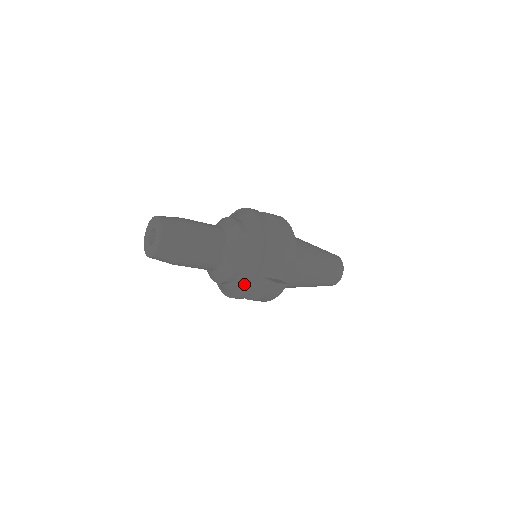
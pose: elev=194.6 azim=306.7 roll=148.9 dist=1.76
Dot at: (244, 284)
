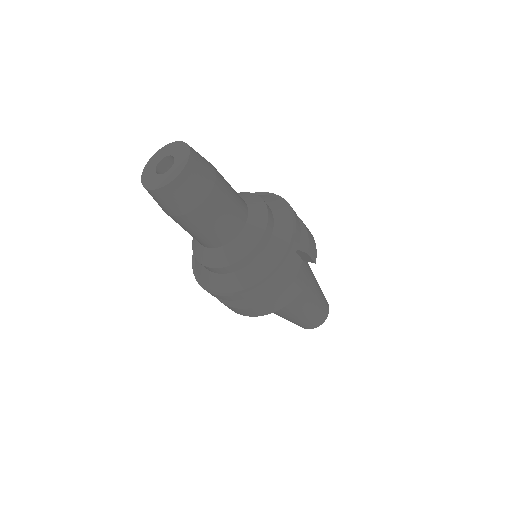
Dot at: (259, 272)
